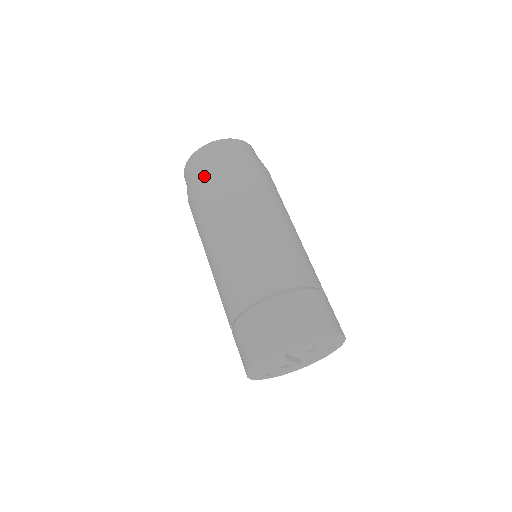
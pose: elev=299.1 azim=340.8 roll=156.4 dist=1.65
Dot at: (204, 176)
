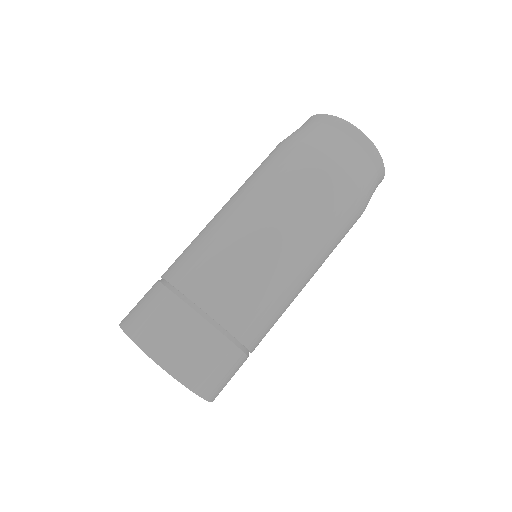
Dot at: (294, 143)
